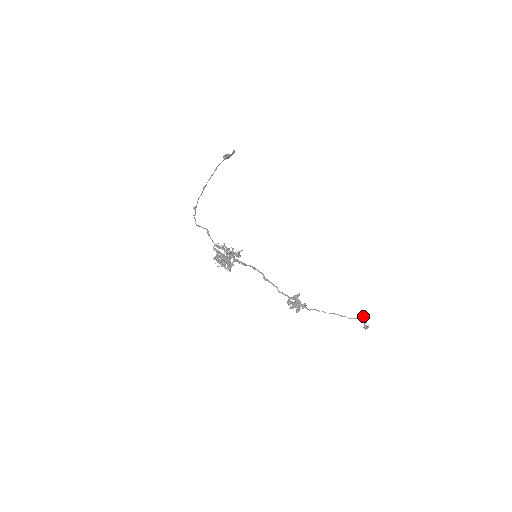
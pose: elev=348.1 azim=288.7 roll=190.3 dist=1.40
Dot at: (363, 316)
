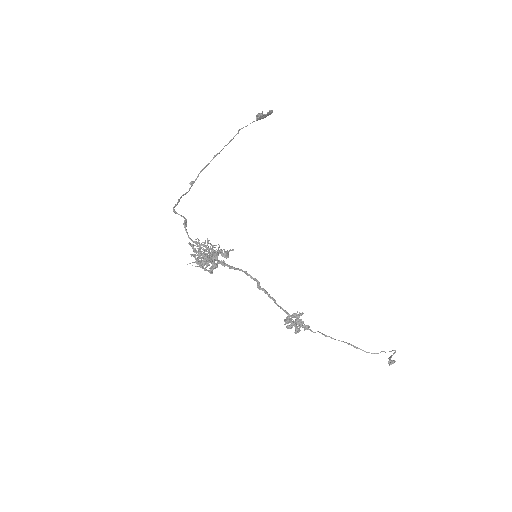
Dot at: occluded
